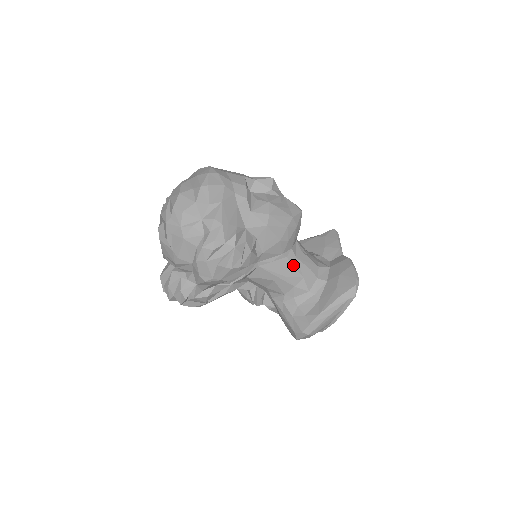
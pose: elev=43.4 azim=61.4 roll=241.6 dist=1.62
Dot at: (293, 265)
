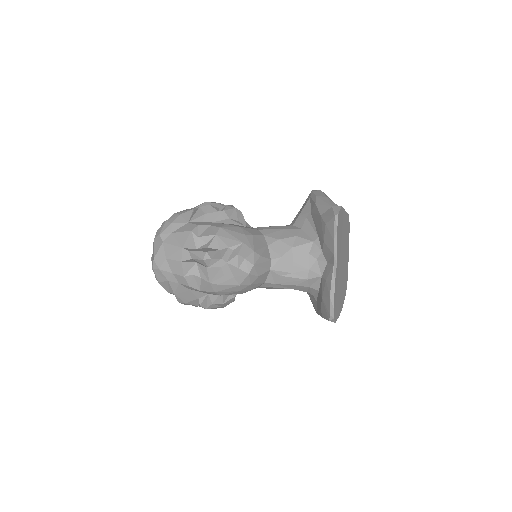
Dot at: (276, 287)
